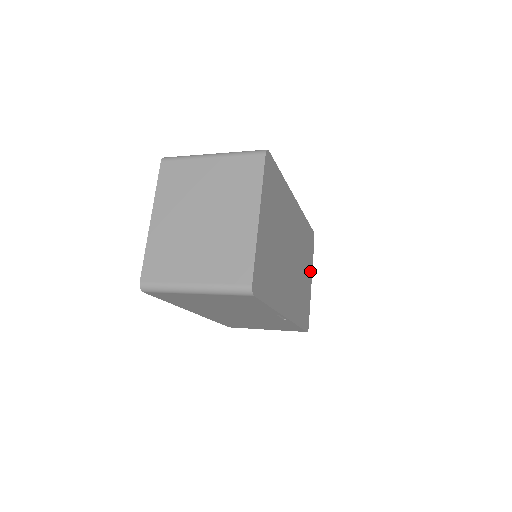
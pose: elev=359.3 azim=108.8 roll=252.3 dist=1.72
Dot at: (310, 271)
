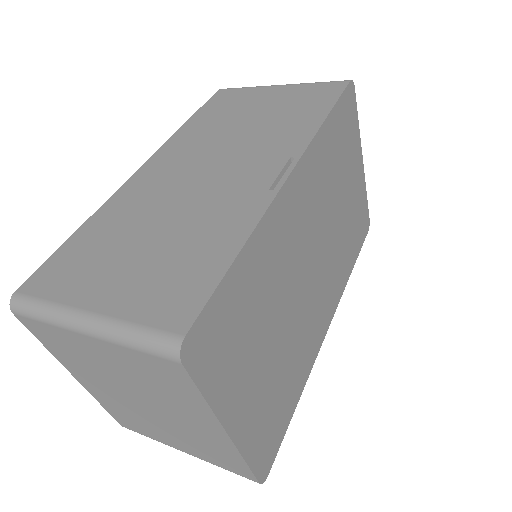
Dot at: (356, 156)
